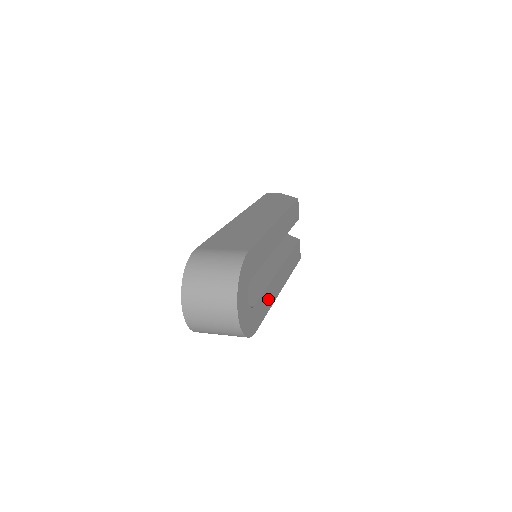
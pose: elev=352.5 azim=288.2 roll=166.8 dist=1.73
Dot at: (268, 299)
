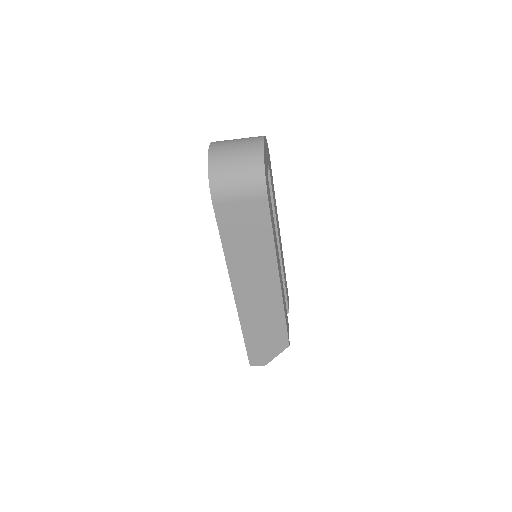
Dot at: (274, 232)
